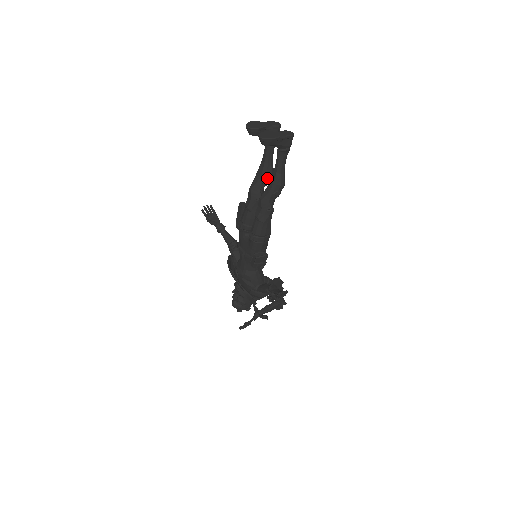
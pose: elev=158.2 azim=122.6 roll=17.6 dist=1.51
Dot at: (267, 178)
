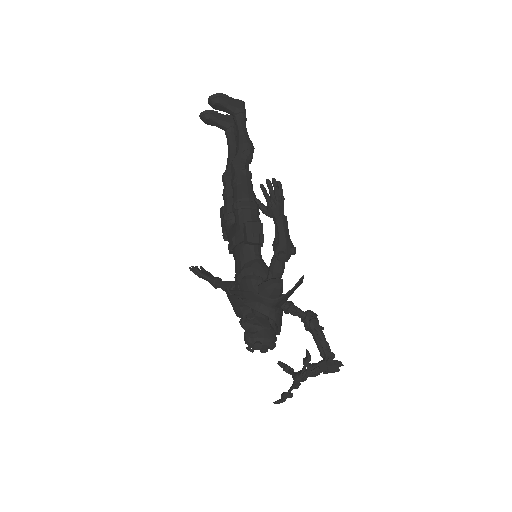
Dot at: occluded
